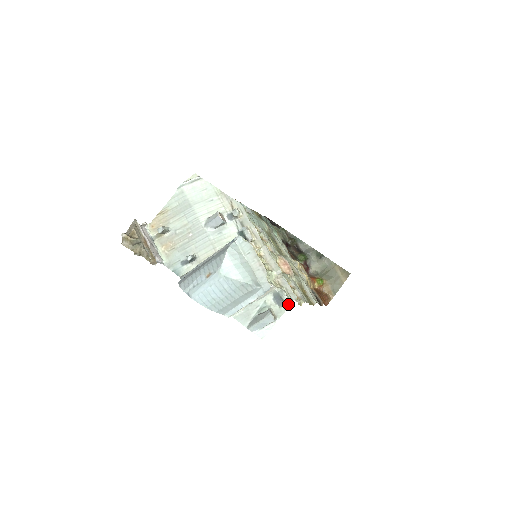
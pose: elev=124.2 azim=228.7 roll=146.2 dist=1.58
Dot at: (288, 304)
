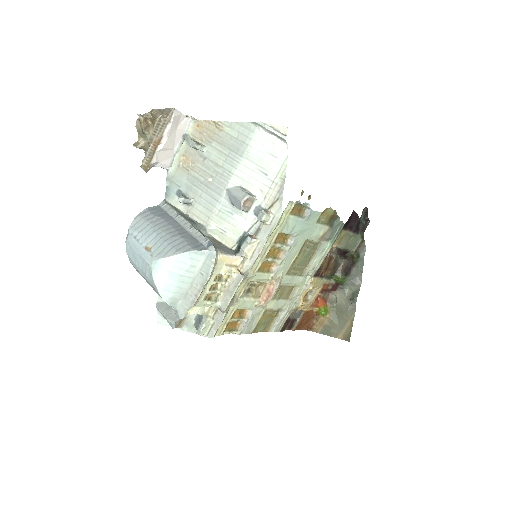
Dot at: occluded
